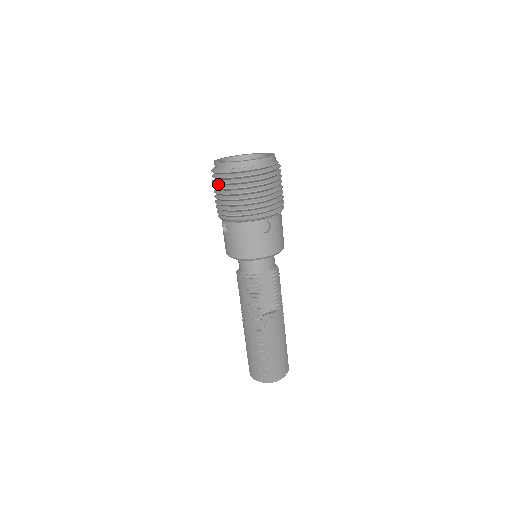
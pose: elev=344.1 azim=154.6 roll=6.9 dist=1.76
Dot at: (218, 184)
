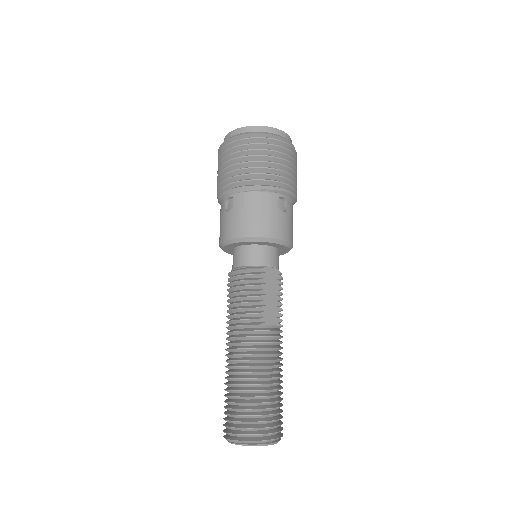
Dot at: occluded
